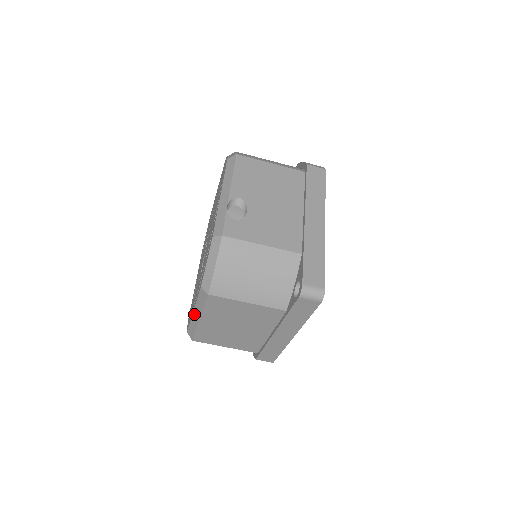
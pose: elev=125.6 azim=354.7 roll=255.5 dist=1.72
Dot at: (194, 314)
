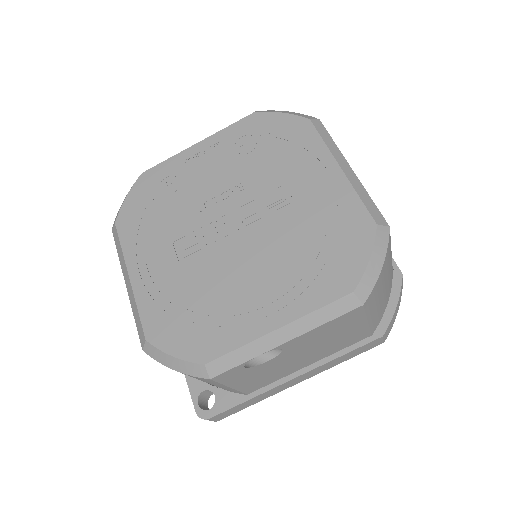
Dot at: (128, 277)
